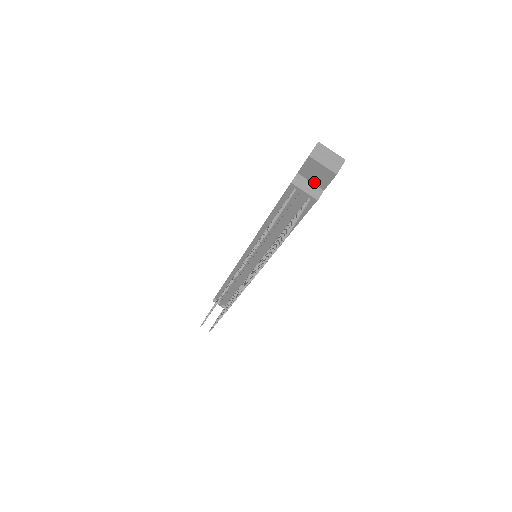
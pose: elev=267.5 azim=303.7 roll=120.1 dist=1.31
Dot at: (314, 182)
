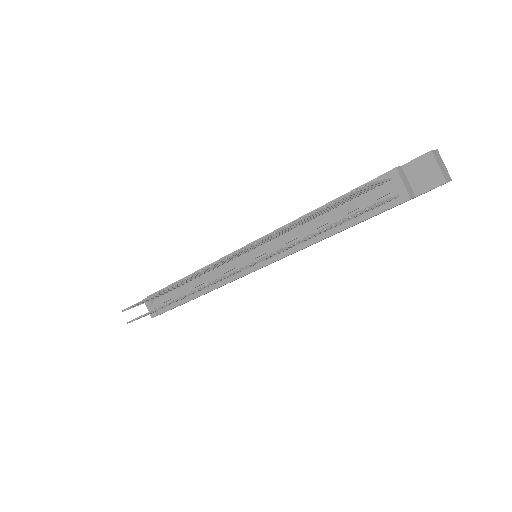
Dot at: (412, 183)
